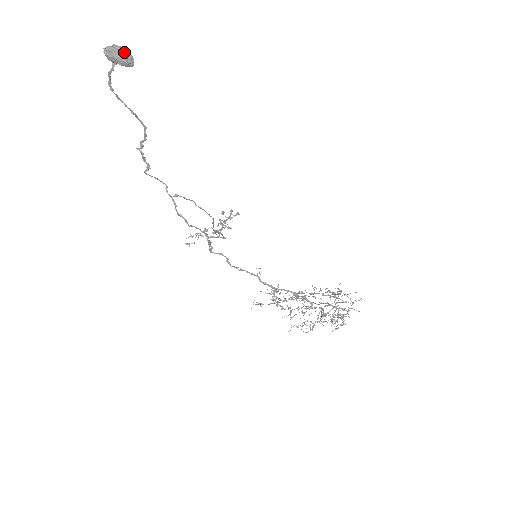
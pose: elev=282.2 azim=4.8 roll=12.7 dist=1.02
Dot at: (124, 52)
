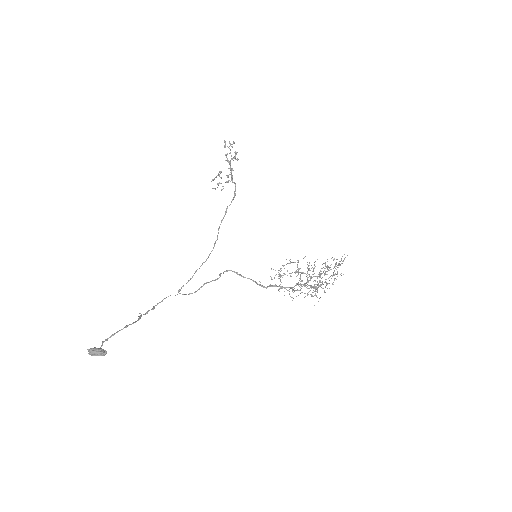
Dot at: (98, 355)
